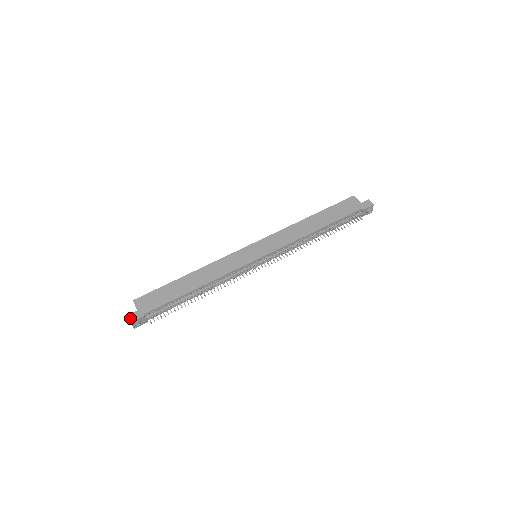
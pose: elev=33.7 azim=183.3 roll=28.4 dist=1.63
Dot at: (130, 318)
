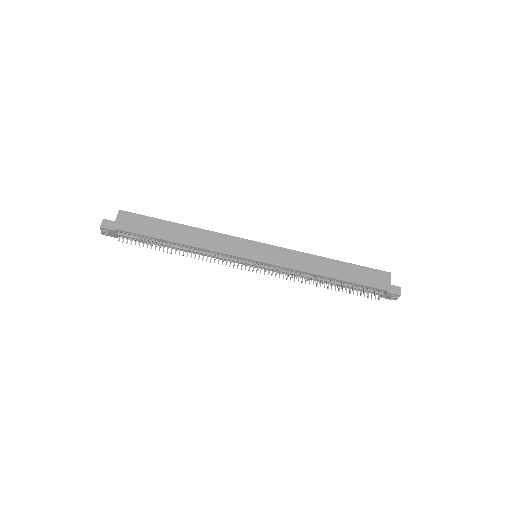
Dot at: (103, 223)
